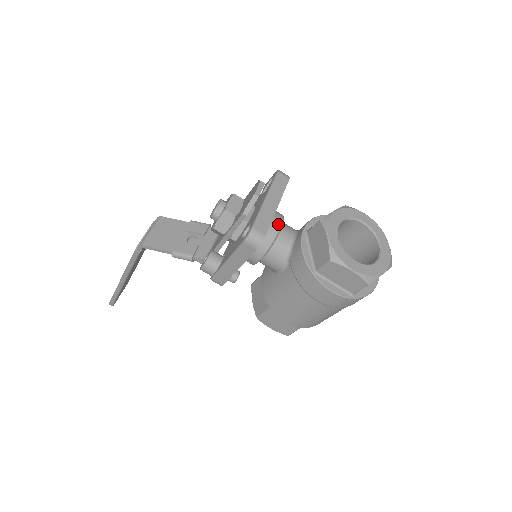
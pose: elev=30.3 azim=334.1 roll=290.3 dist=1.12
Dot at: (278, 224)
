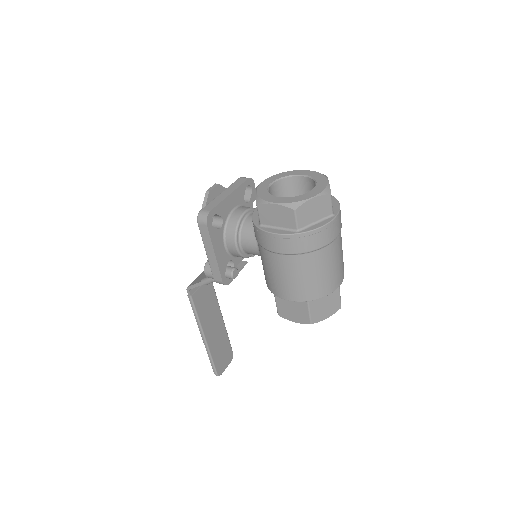
Dot at: (242, 211)
